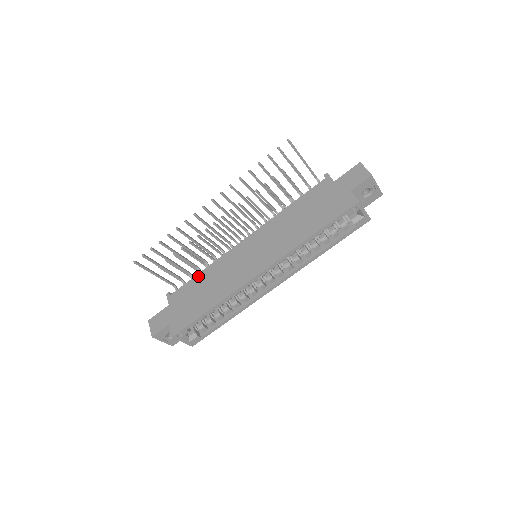
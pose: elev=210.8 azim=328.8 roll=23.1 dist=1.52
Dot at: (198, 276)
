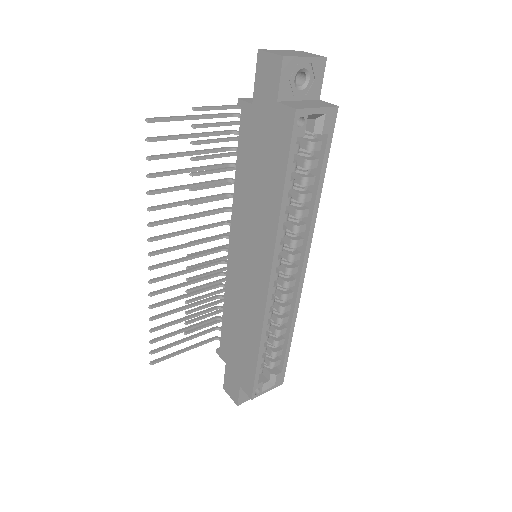
Dot at: (224, 318)
